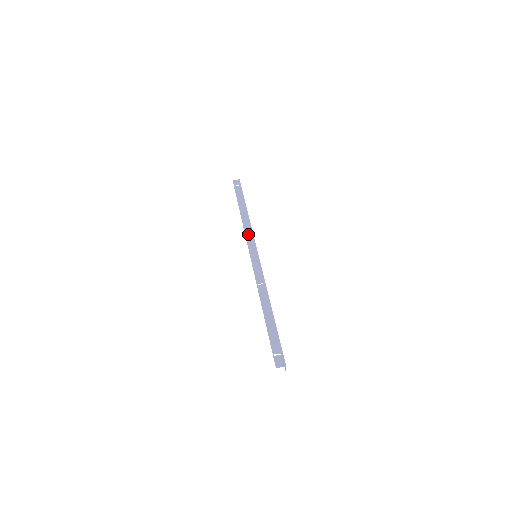
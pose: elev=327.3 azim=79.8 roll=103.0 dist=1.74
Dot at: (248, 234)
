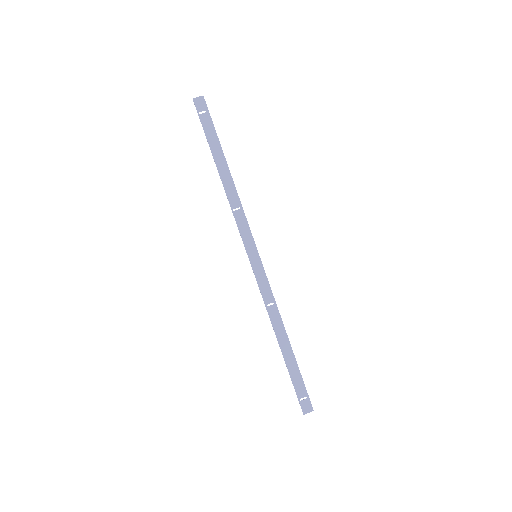
Dot at: (239, 219)
